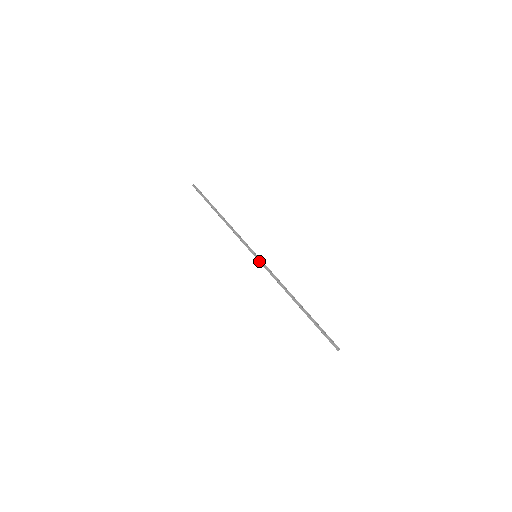
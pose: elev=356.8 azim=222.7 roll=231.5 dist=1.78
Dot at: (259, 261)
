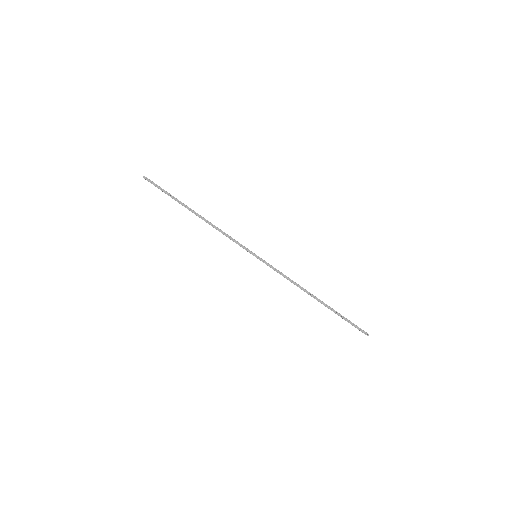
Dot at: (262, 261)
